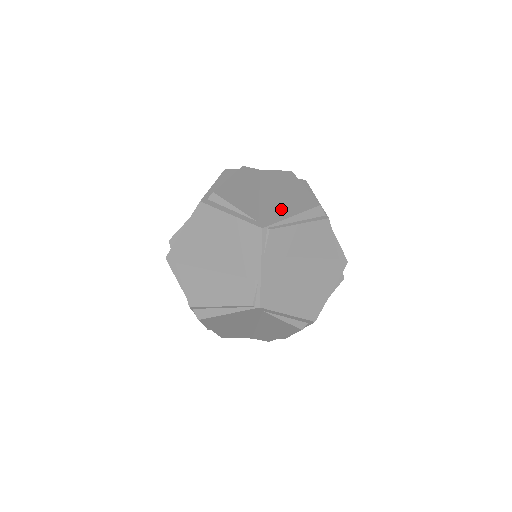
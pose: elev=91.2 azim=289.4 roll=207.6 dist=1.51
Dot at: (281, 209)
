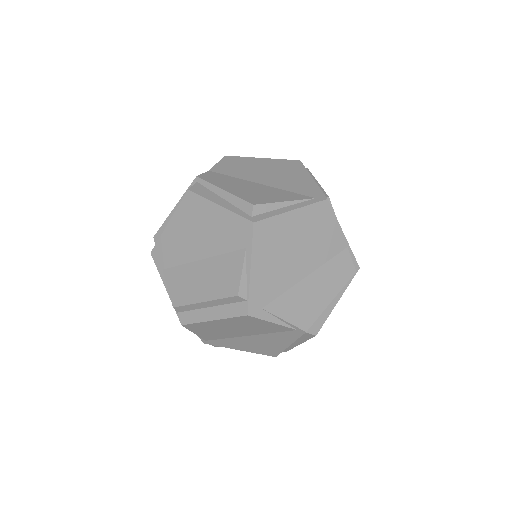
Dot at: (298, 180)
